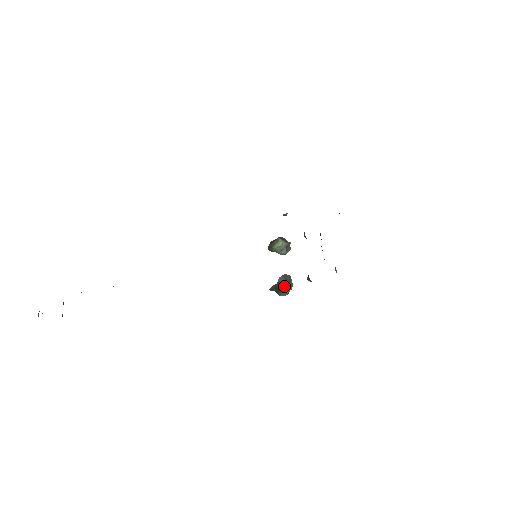
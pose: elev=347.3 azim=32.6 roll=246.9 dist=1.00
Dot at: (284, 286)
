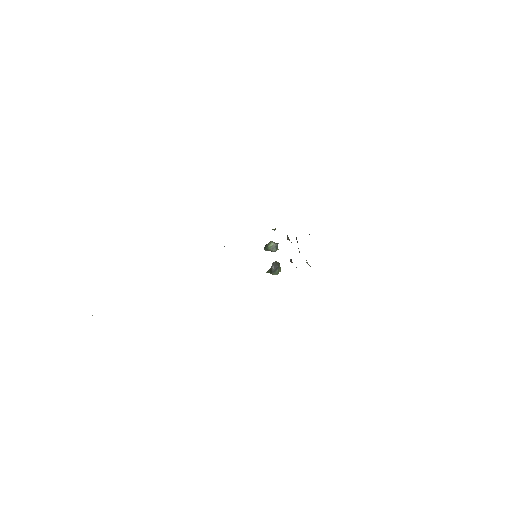
Dot at: (276, 268)
